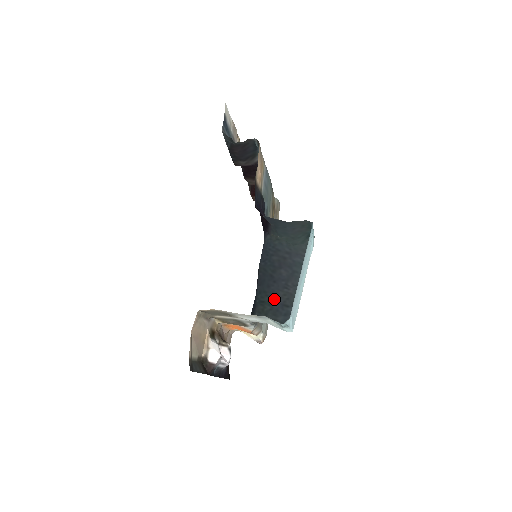
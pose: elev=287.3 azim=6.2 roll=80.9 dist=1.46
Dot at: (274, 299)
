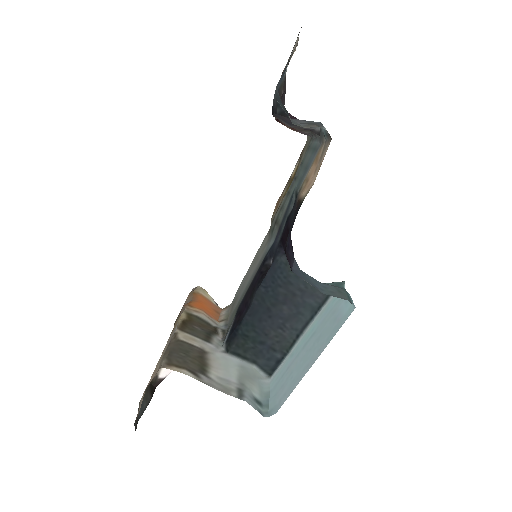
Dot at: (262, 338)
